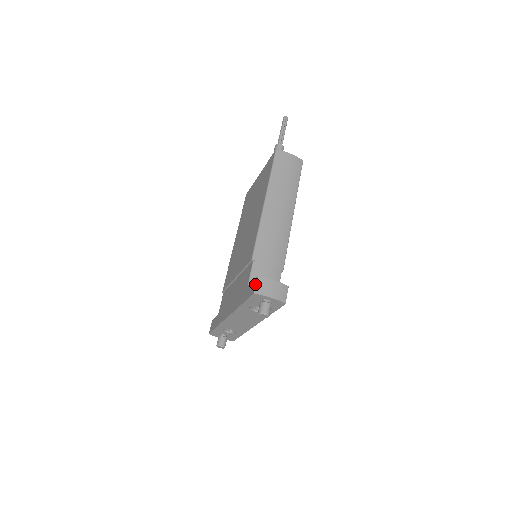
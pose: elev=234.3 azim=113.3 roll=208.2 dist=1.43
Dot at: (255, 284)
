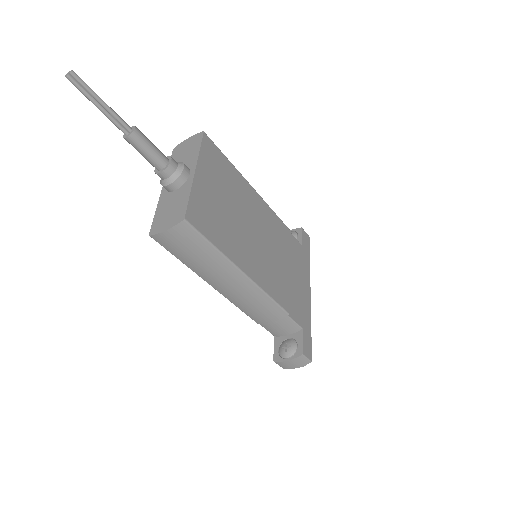
Dot at: occluded
